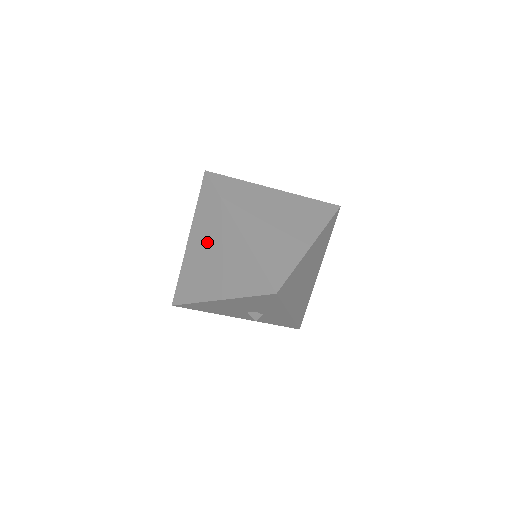
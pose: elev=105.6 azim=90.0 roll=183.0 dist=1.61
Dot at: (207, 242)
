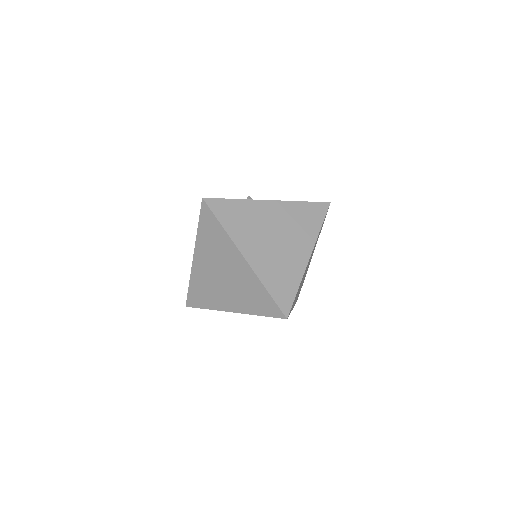
Dot at: (214, 263)
